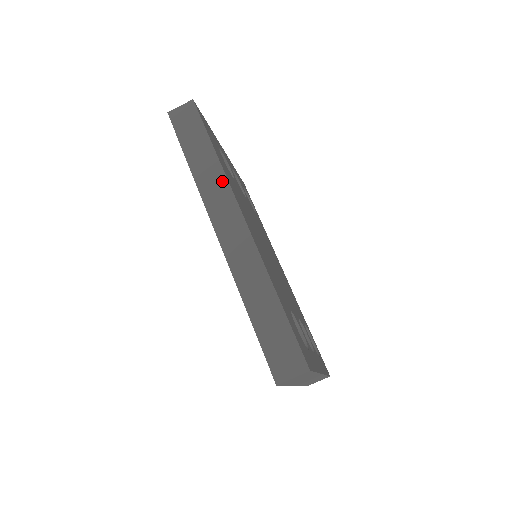
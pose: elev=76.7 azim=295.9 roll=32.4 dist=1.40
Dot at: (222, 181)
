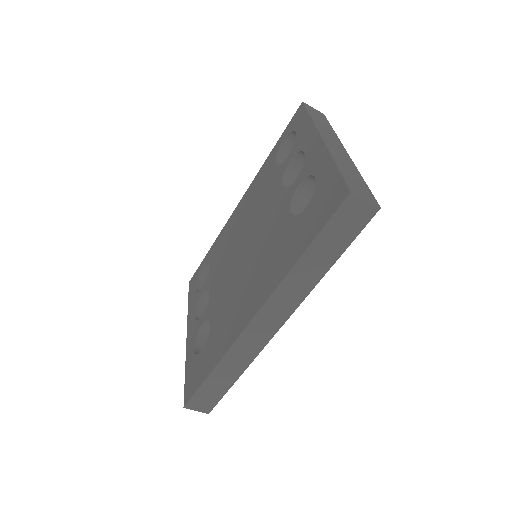
Dot at: (302, 295)
